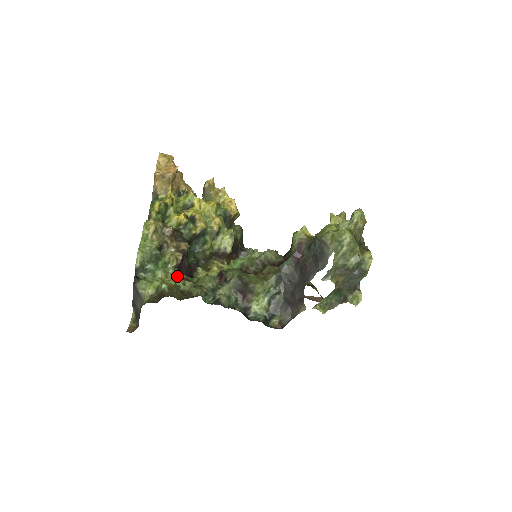
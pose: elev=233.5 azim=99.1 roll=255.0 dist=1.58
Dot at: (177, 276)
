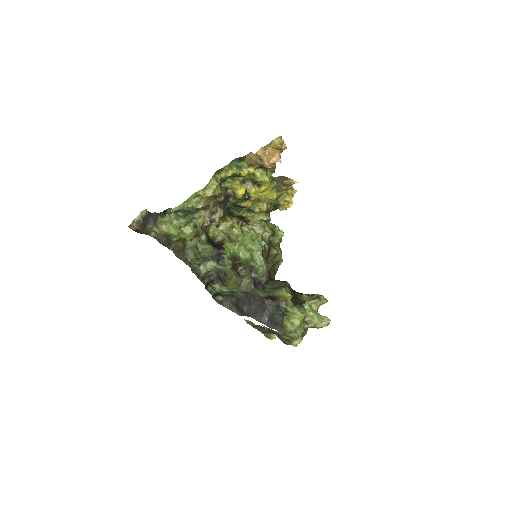
Dot at: (192, 233)
